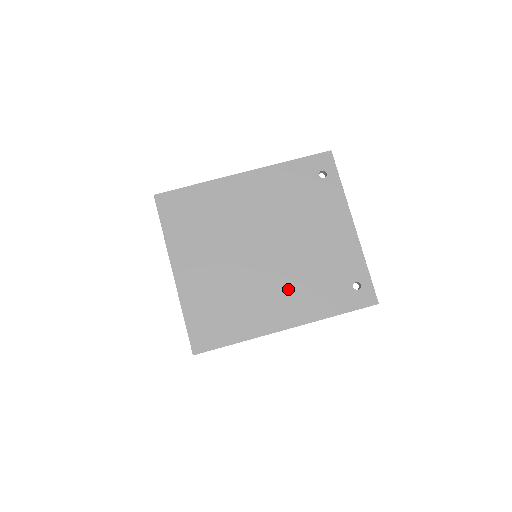
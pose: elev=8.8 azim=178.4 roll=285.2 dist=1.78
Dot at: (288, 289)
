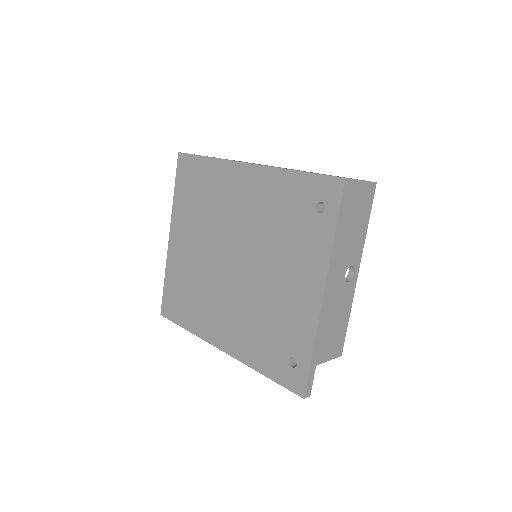
Dot at: (235, 315)
